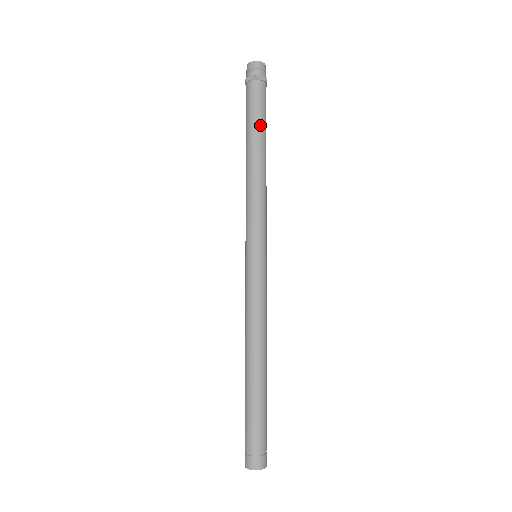
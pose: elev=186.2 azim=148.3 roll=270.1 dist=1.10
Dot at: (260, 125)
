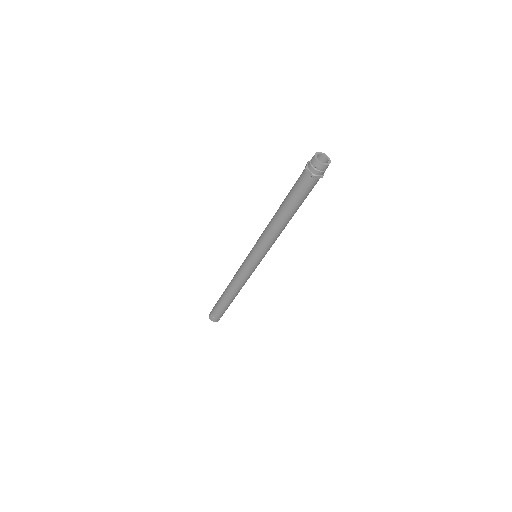
Dot at: (297, 204)
